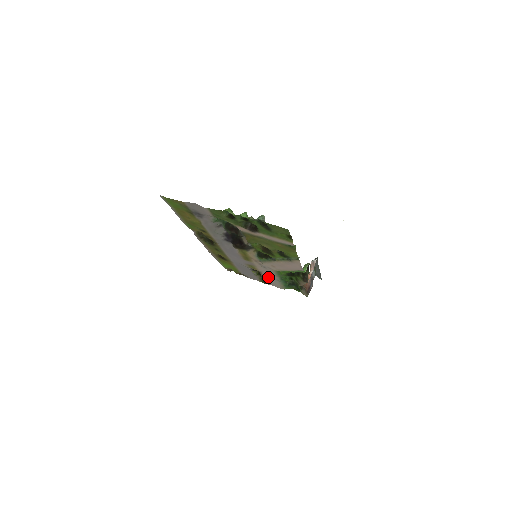
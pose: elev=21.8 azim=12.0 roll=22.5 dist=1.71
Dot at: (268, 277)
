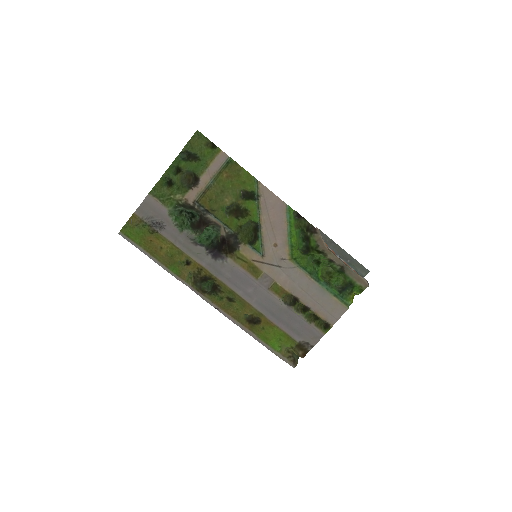
Dot at: (309, 297)
